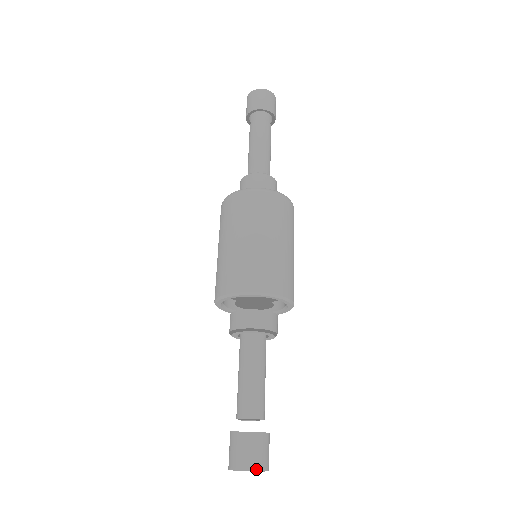
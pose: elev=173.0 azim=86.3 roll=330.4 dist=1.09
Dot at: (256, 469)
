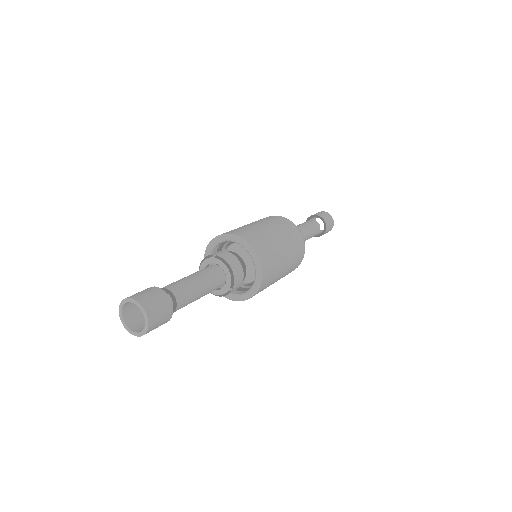
Dot at: (133, 298)
